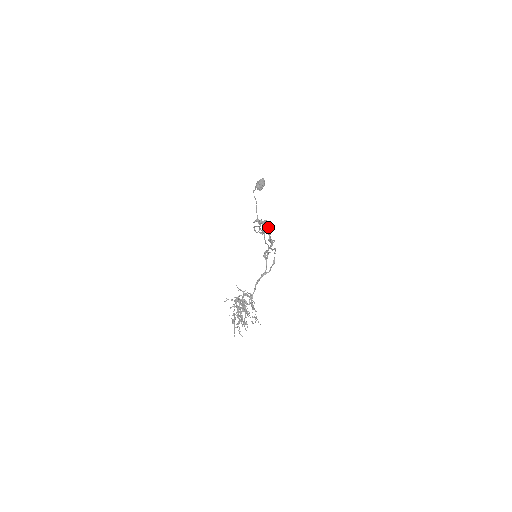
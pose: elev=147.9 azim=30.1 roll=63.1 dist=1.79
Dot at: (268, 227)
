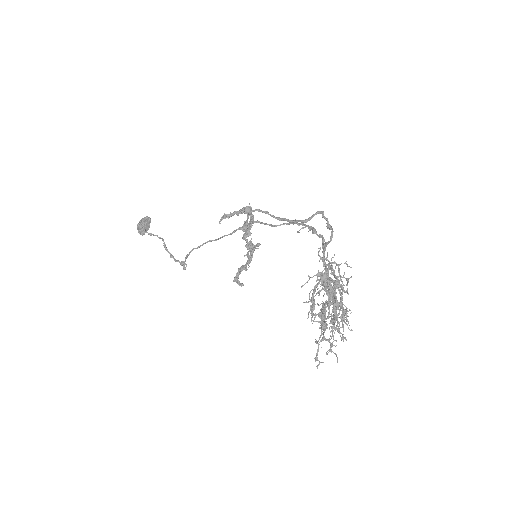
Dot at: occluded
